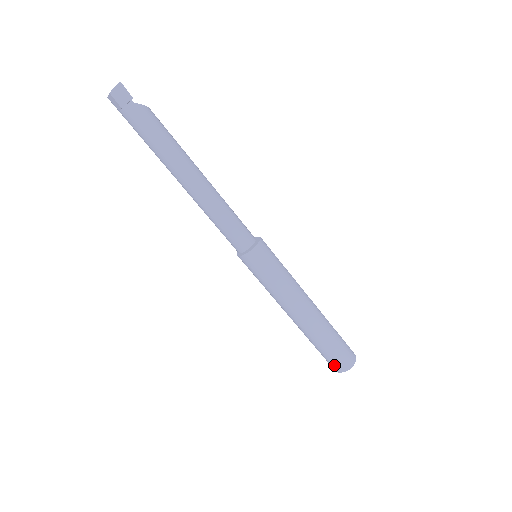
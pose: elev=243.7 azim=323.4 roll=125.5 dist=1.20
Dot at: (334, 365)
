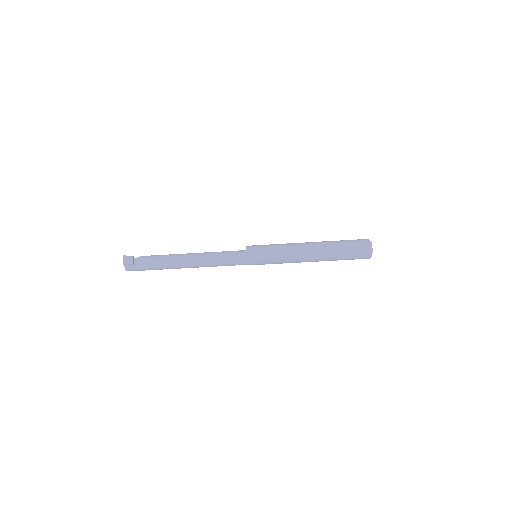
Dot at: (362, 253)
